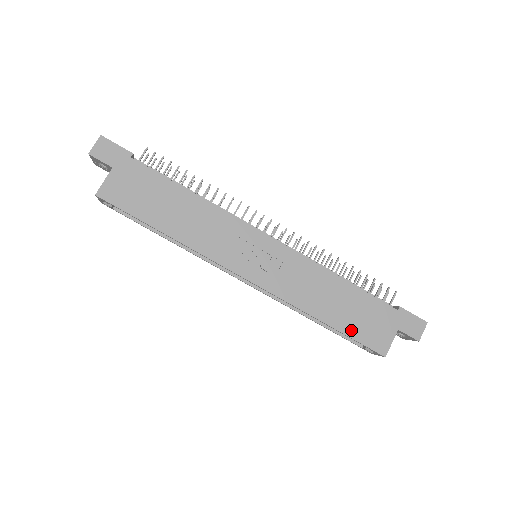
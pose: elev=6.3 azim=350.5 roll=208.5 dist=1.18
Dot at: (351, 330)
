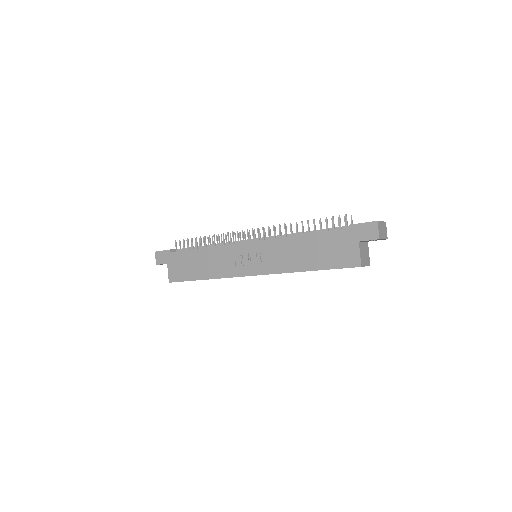
Dot at: (327, 264)
